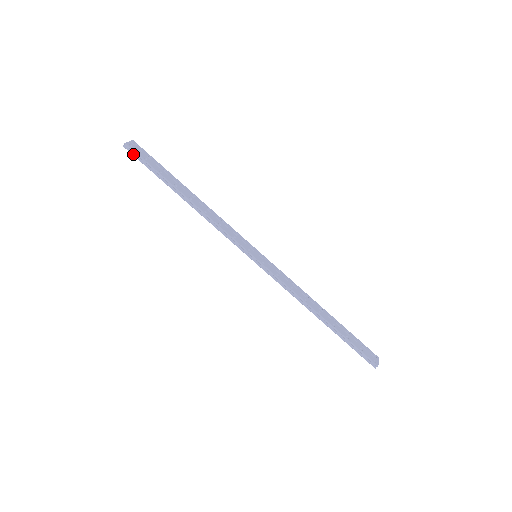
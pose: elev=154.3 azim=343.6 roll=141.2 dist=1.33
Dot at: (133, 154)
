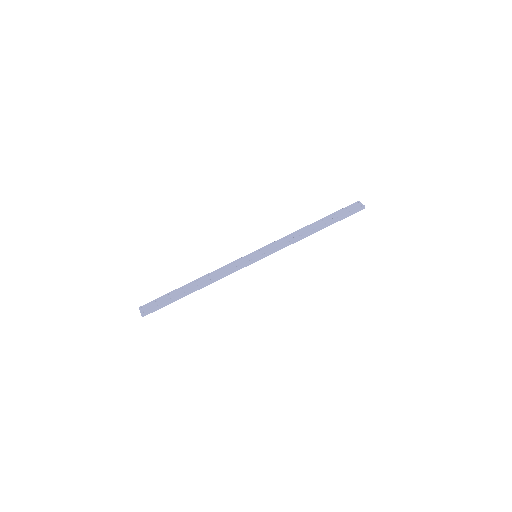
Dot at: occluded
